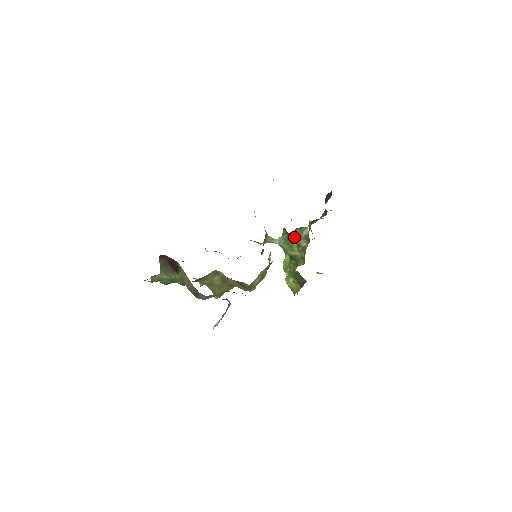
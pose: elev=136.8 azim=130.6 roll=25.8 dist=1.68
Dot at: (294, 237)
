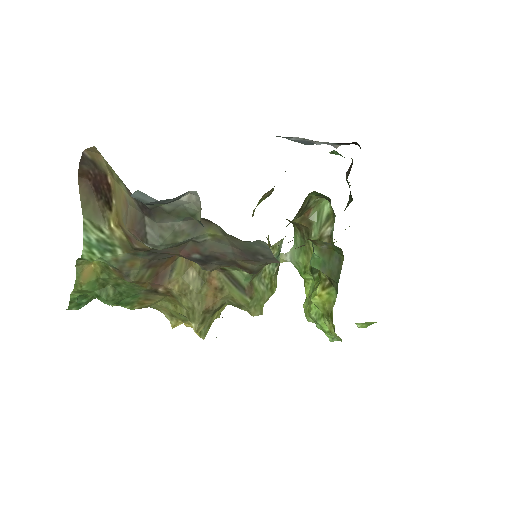
Dot at: (311, 228)
